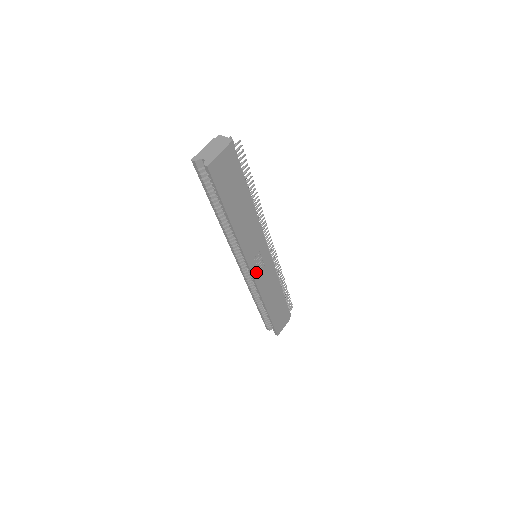
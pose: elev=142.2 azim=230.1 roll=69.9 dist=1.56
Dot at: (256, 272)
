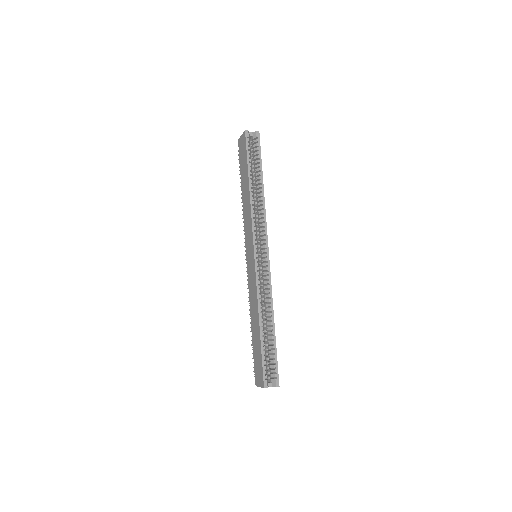
Dot at: occluded
